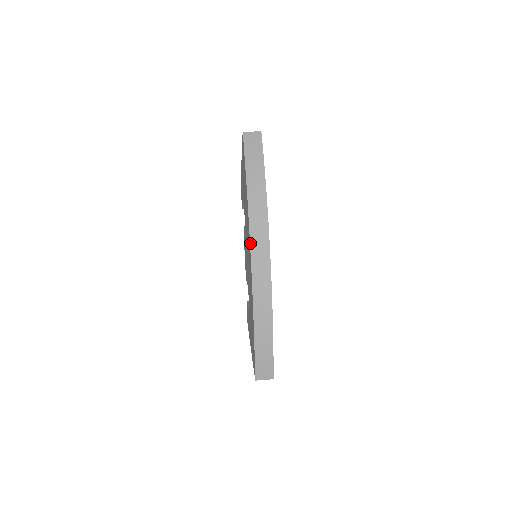
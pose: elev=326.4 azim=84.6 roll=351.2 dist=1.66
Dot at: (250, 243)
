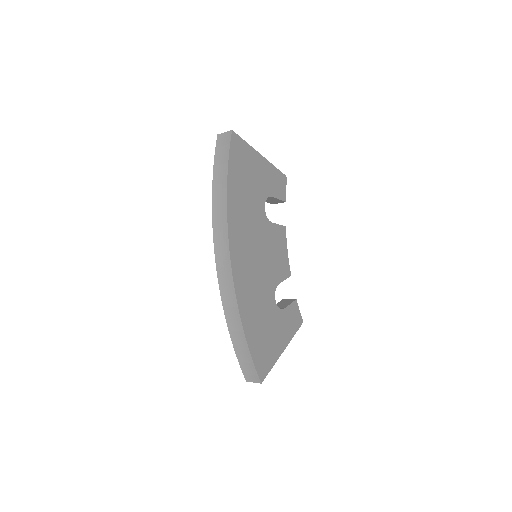
Dot at: (214, 247)
